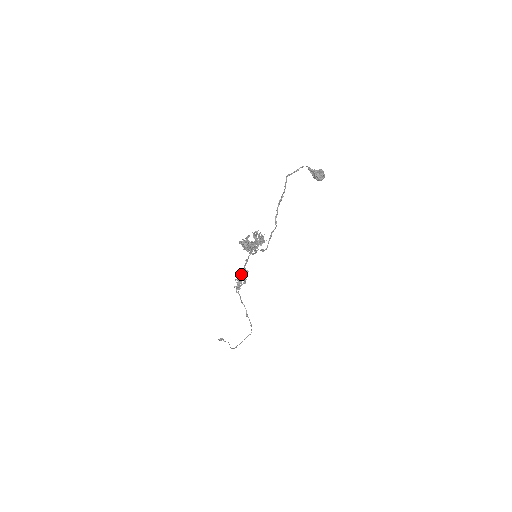
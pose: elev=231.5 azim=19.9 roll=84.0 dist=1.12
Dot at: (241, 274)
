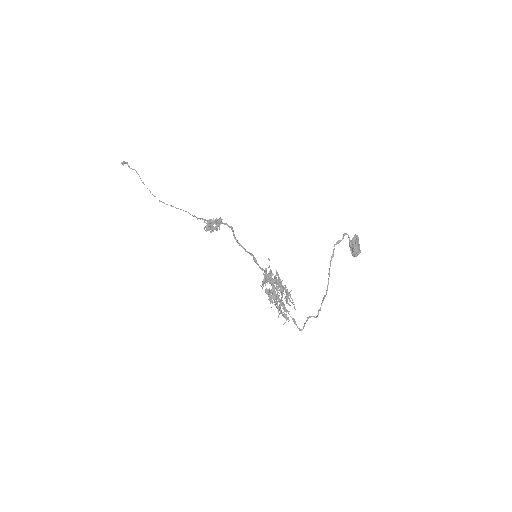
Dot at: (217, 226)
